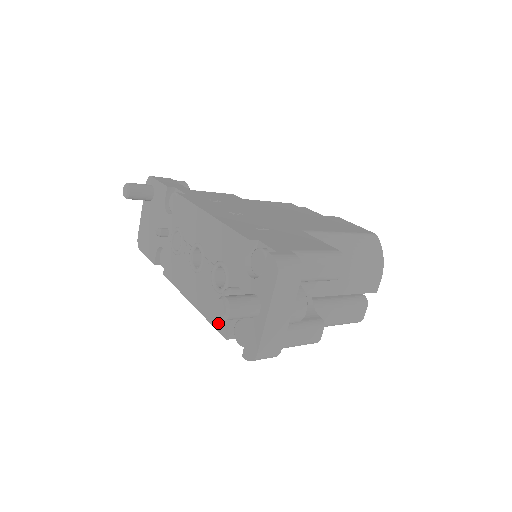
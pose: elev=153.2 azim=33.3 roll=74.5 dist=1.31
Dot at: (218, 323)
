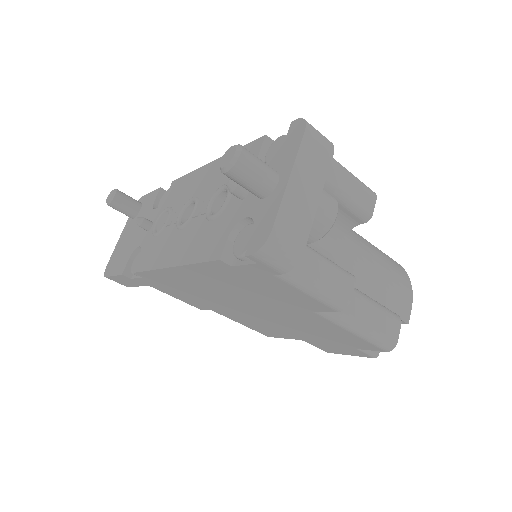
Dot at: (209, 251)
